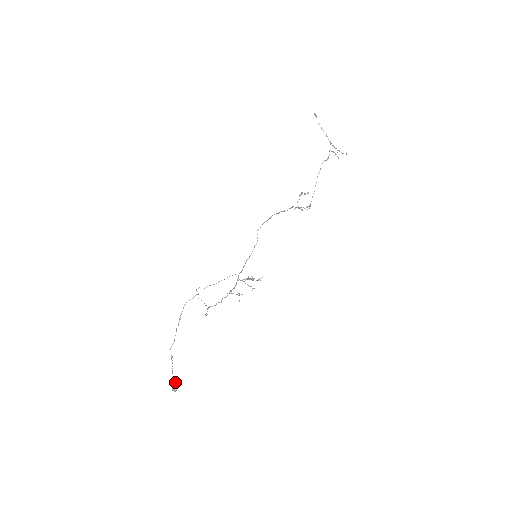
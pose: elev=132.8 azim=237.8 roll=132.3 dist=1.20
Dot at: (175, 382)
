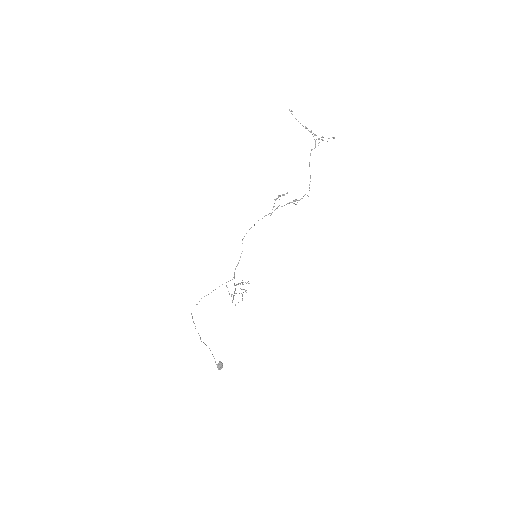
Dot at: (218, 363)
